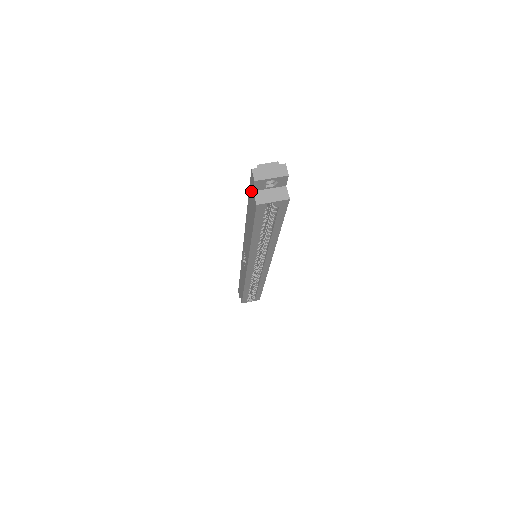
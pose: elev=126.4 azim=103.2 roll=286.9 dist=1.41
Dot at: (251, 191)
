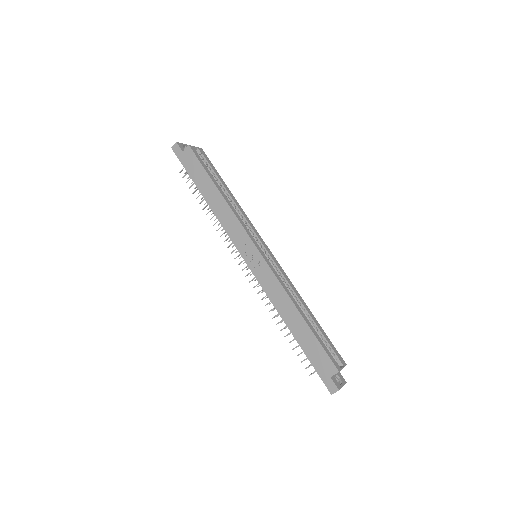
Dot at: (183, 158)
